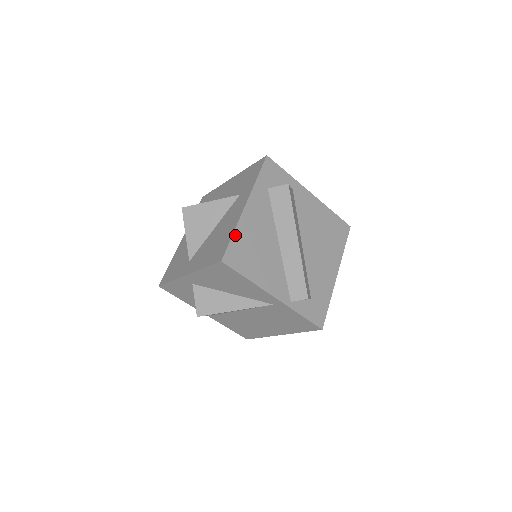
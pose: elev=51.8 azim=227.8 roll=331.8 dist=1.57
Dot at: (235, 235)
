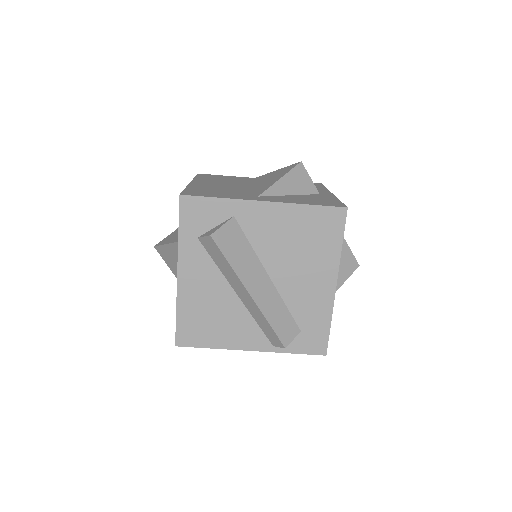
Dot at: (179, 314)
